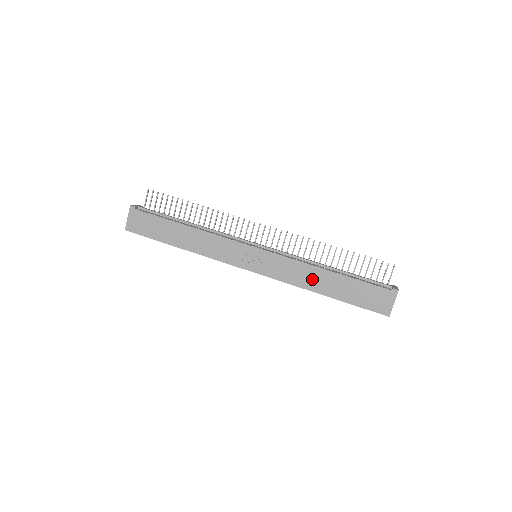
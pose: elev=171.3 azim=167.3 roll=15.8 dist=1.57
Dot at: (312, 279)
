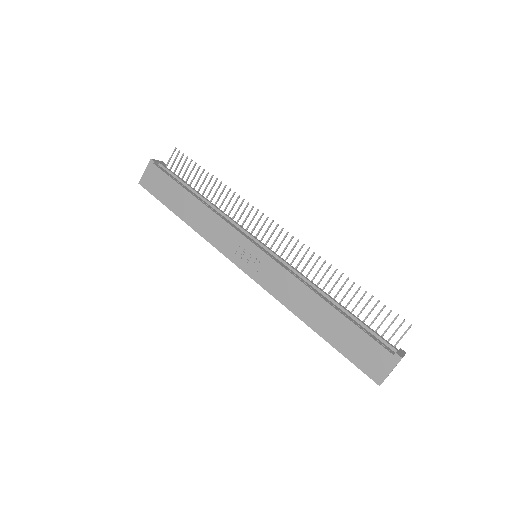
Dot at: (304, 304)
